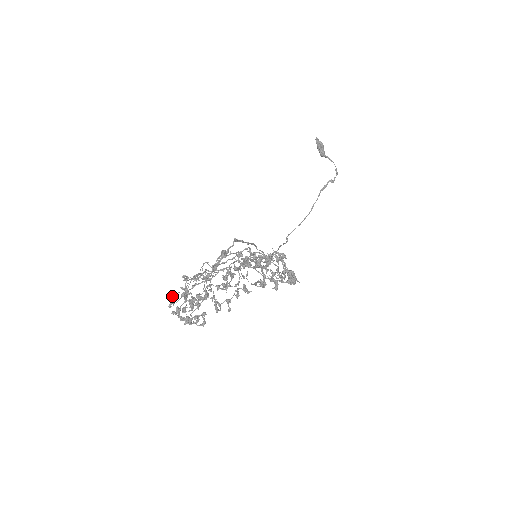
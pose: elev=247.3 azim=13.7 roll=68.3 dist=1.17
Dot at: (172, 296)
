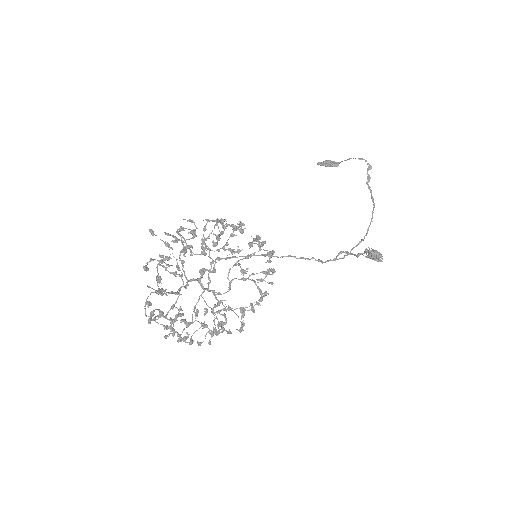
Dot at: (191, 338)
